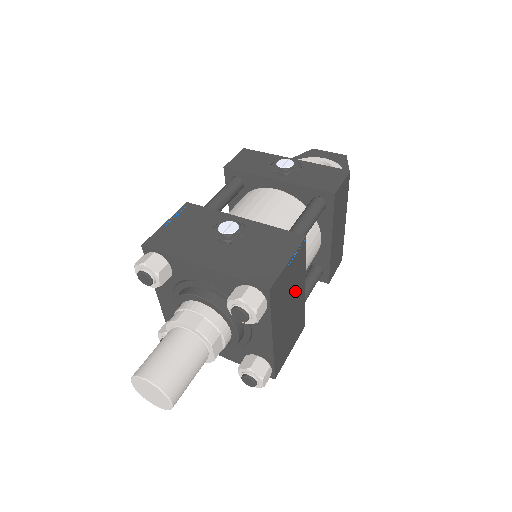
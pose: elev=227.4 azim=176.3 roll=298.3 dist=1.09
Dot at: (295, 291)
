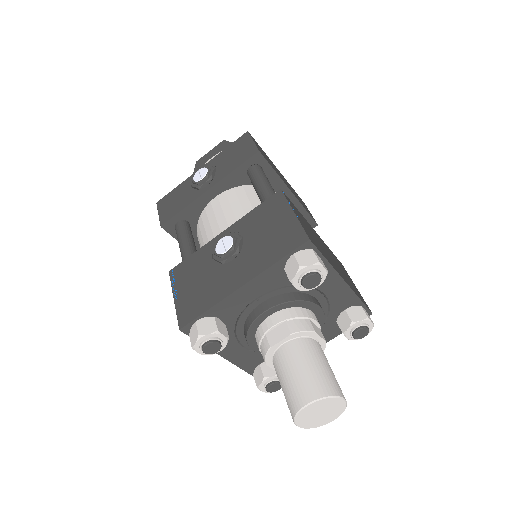
Dot at: (316, 237)
